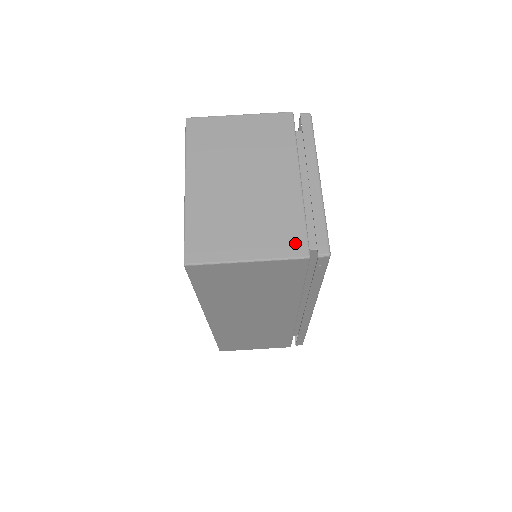
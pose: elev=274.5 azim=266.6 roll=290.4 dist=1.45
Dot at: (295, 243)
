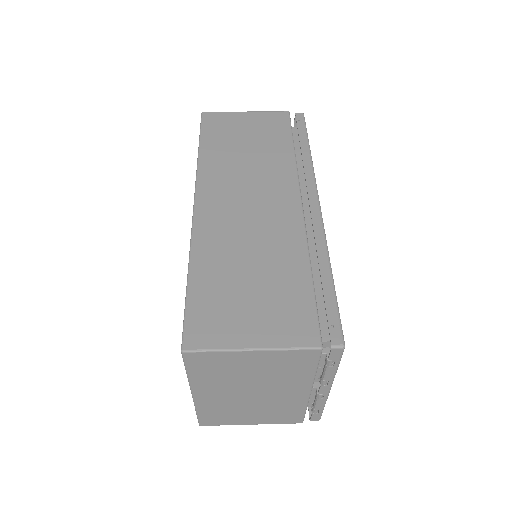
Dot at: occluded
